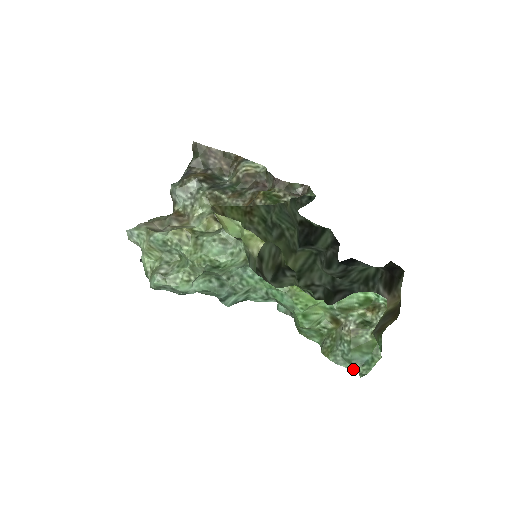
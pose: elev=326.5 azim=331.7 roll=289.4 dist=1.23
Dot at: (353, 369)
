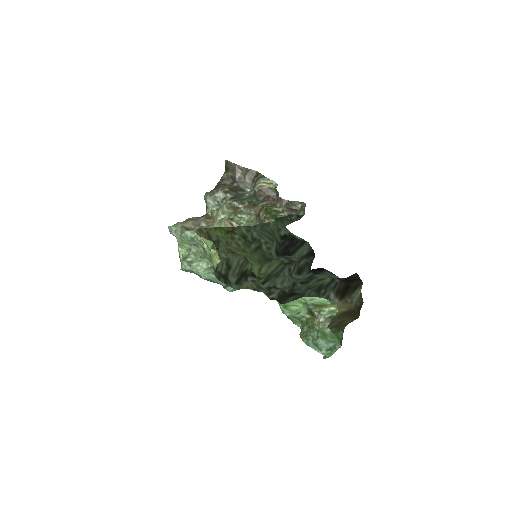
Dot at: (320, 352)
